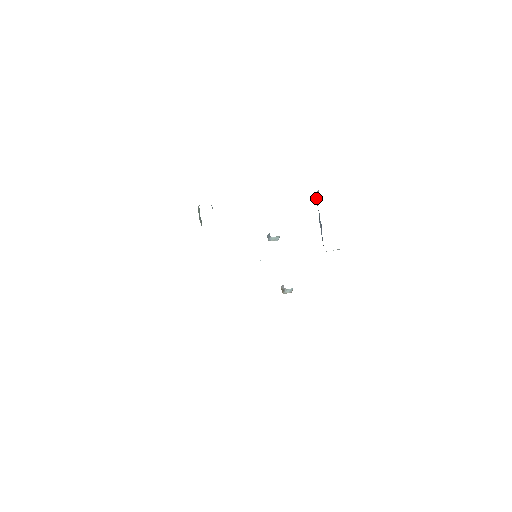
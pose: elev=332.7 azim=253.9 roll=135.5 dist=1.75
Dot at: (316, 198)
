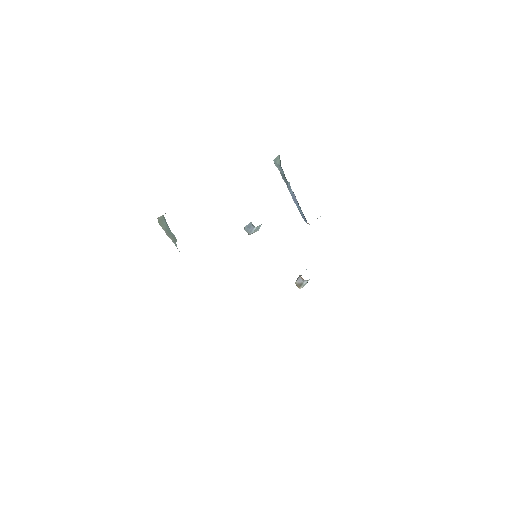
Dot at: (277, 166)
